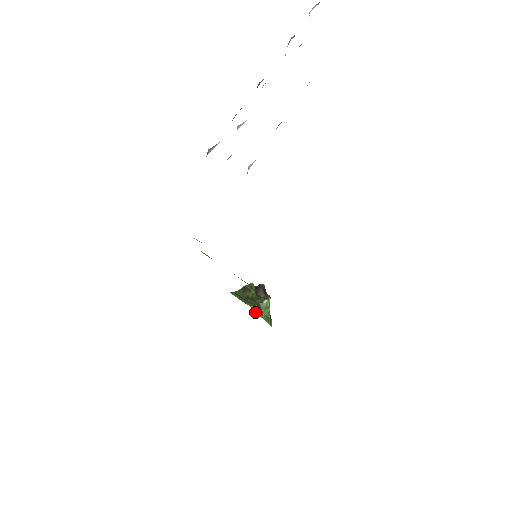
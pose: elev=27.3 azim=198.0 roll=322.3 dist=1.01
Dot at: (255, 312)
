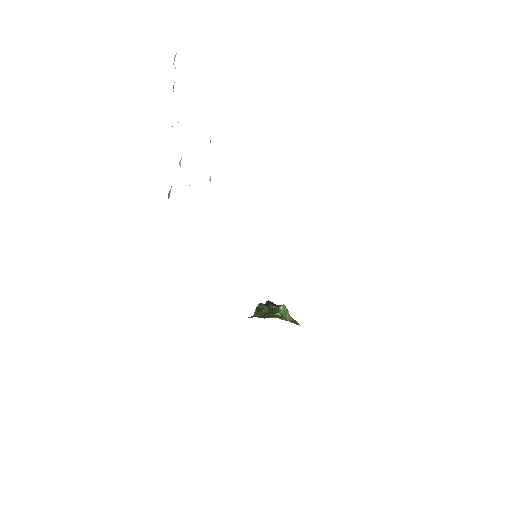
Dot at: occluded
